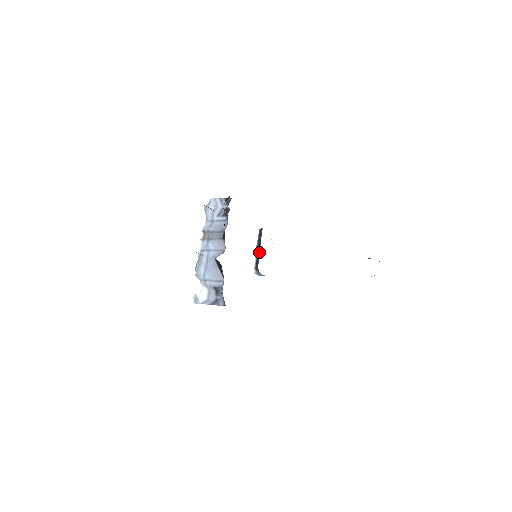
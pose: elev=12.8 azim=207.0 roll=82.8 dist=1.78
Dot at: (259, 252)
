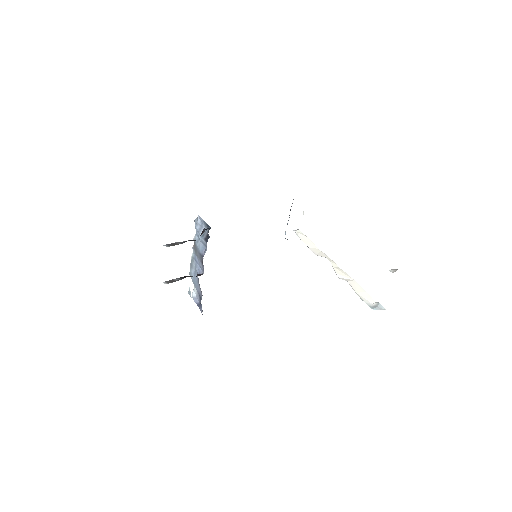
Dot at: occluded
